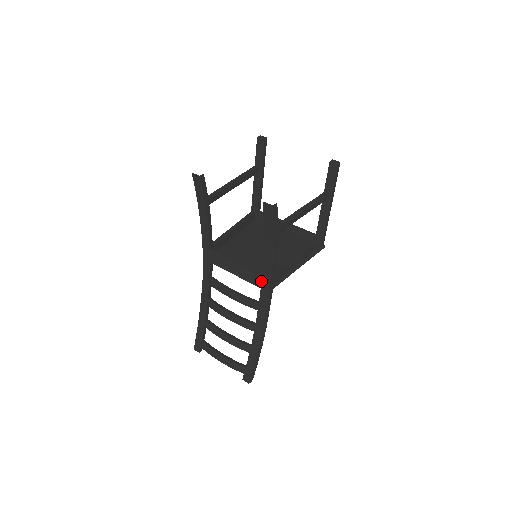
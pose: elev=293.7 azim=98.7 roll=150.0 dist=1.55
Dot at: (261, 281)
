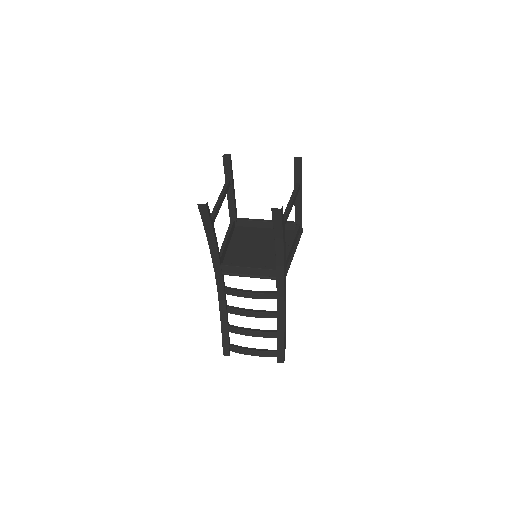
Dot at: (275, 274)
